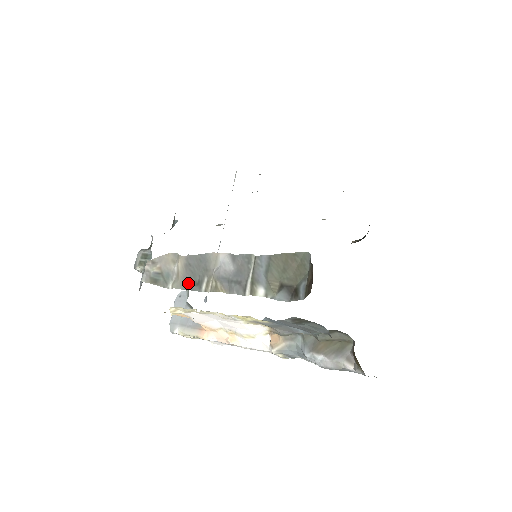
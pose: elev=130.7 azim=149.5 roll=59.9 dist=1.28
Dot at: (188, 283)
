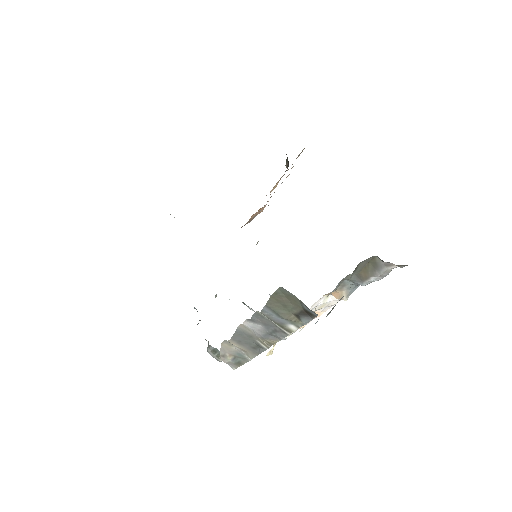
Dot at: (254, 350)
